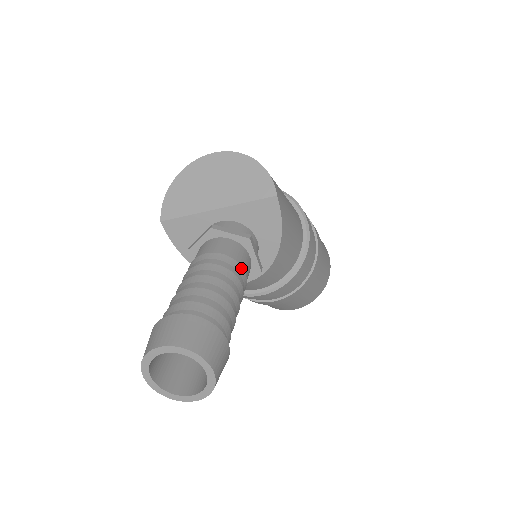
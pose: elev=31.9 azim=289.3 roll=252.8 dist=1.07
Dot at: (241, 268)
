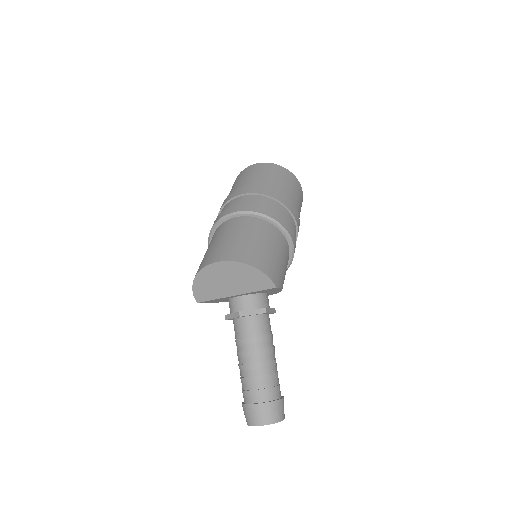
Dot at: (268, 336)
